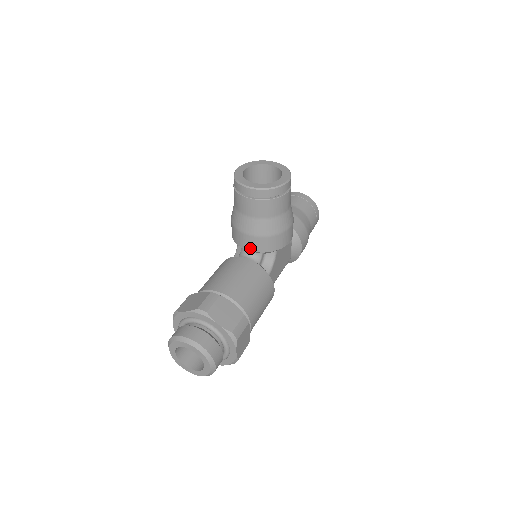
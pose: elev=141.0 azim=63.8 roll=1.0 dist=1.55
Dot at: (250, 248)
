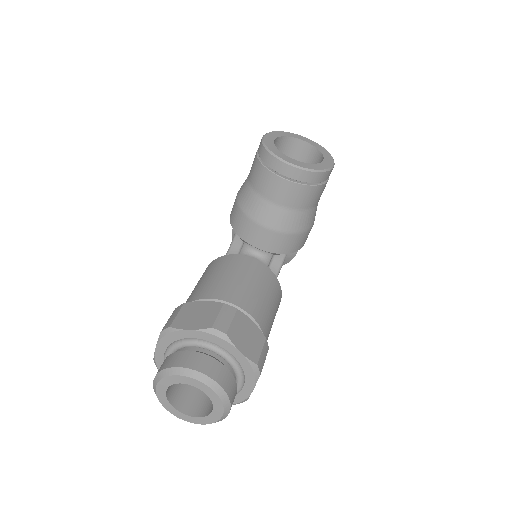
Dot at: (262, 246)
